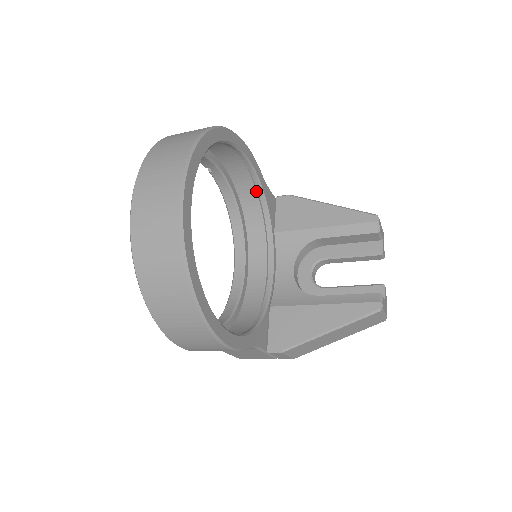
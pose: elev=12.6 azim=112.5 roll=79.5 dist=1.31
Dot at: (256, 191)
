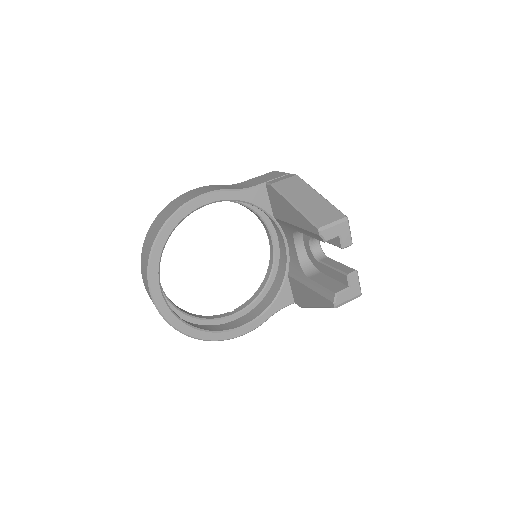
Dot at: occluded
